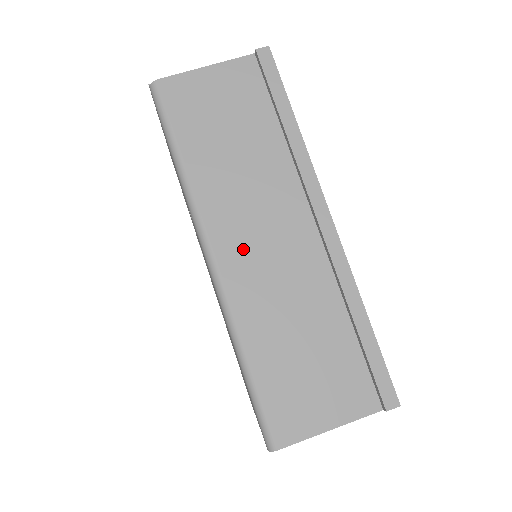
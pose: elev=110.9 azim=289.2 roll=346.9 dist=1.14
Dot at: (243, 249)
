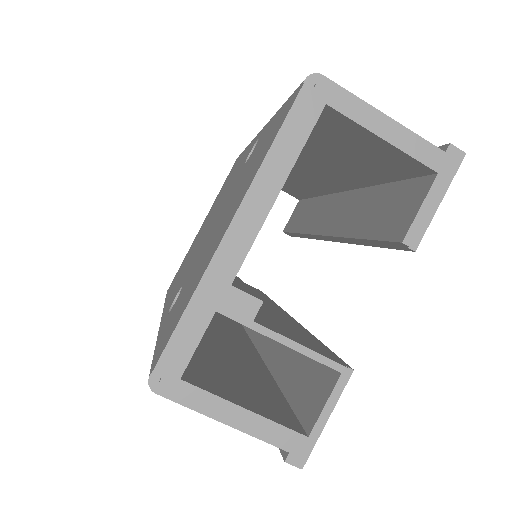
Dot at: occluded
